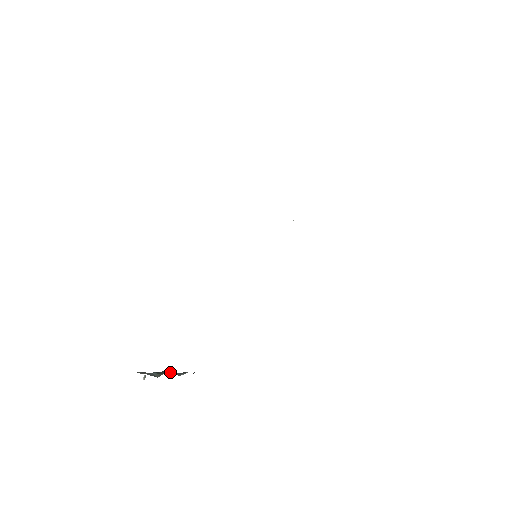
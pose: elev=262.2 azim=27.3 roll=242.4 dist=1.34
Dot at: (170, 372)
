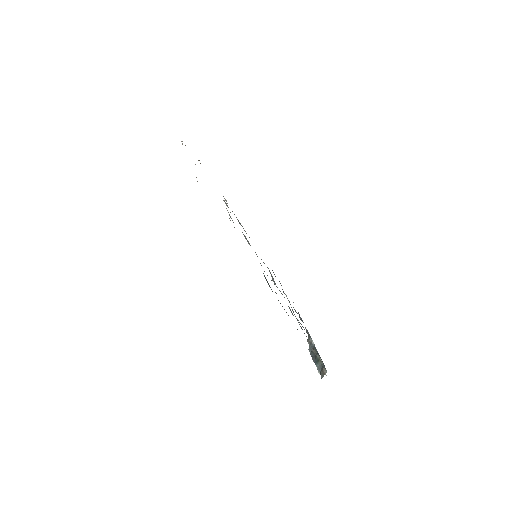
Dot at: (315, 353)
